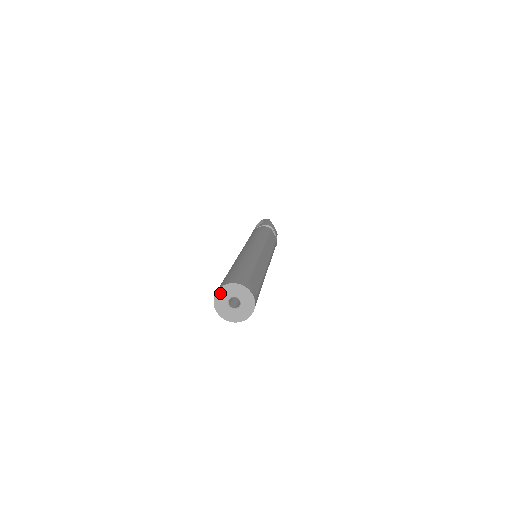
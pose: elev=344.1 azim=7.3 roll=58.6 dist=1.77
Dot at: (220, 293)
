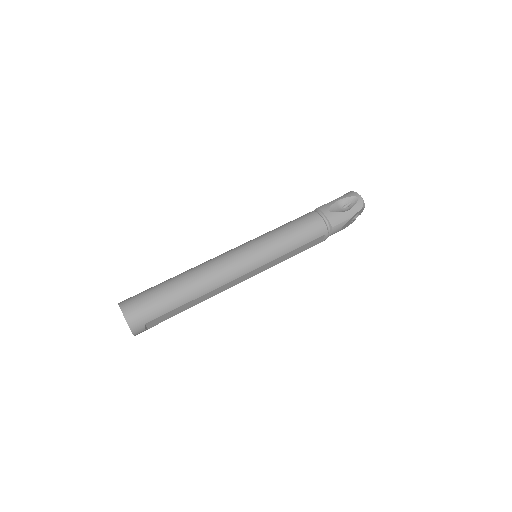
Dot at: (121, 309)
